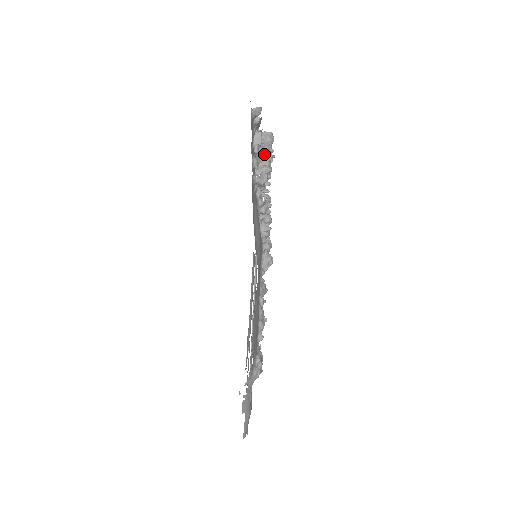
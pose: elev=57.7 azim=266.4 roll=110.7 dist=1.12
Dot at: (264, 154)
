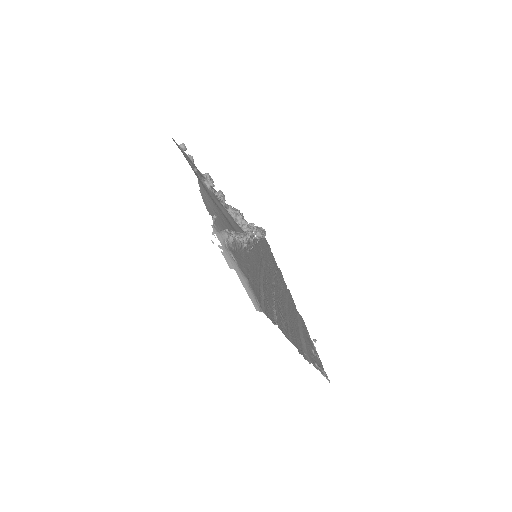
Dot at: occluded
